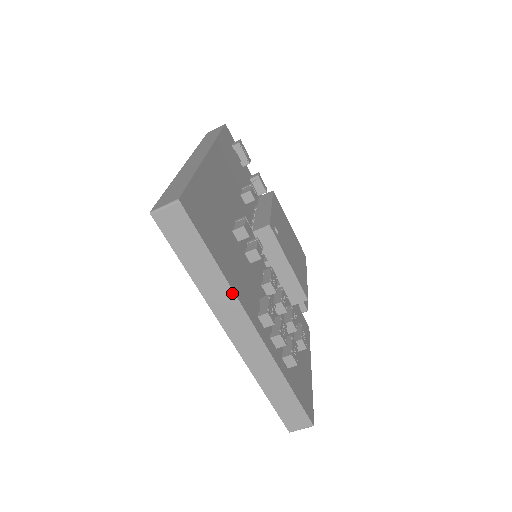
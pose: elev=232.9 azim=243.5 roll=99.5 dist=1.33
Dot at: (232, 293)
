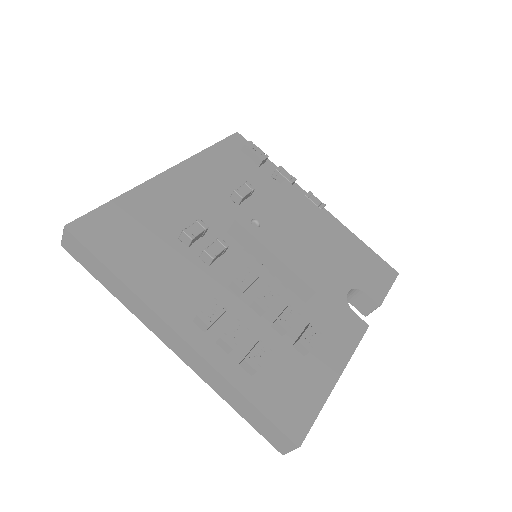
Dot at: (141, 301)
